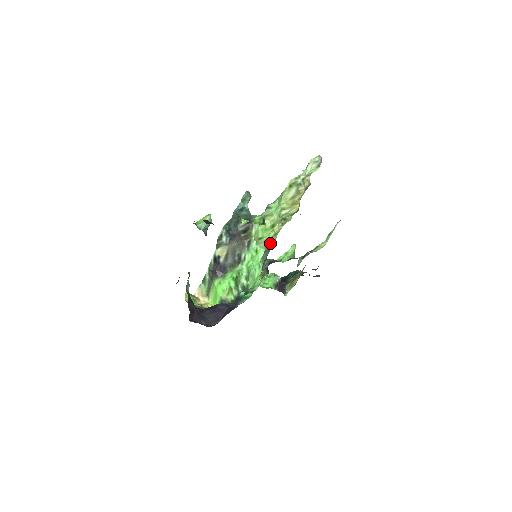
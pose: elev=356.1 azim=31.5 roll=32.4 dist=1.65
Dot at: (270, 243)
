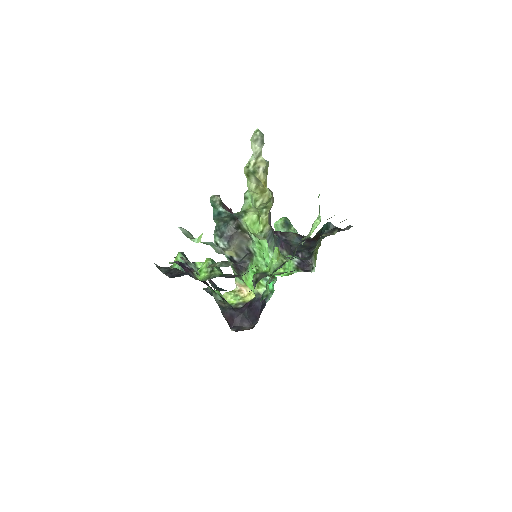
Dot at: (266, 233)
